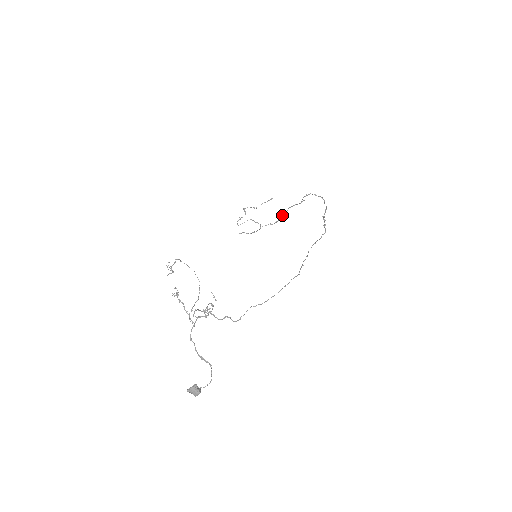
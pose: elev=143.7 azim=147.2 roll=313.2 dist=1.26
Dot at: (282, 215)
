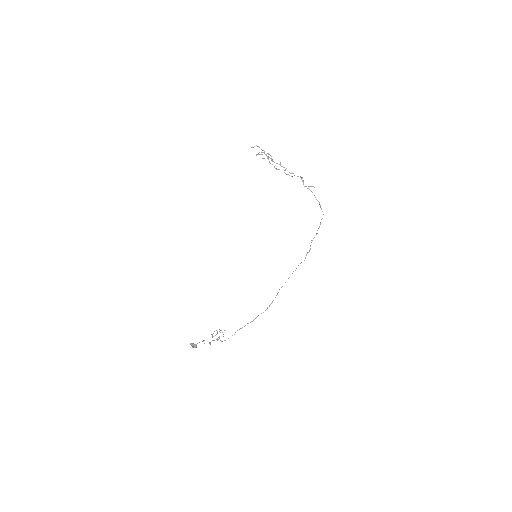
Dot at: (292, 176)
